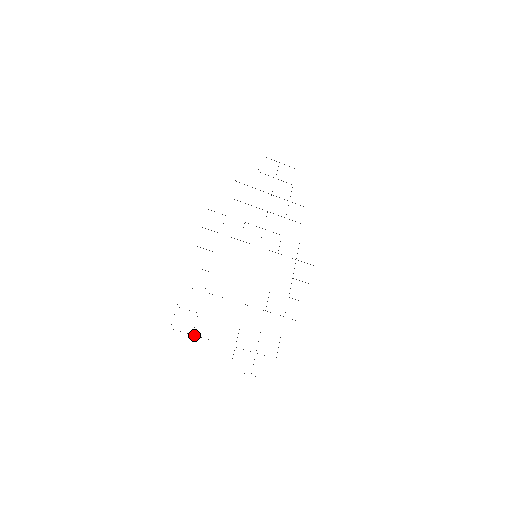
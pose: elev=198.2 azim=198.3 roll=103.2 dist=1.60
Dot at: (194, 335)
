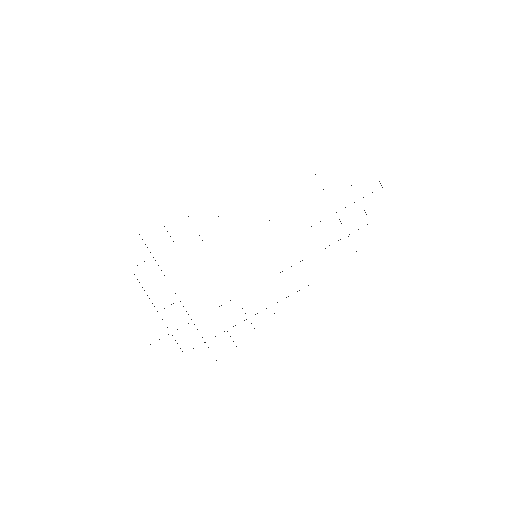
Dot at: occluded
